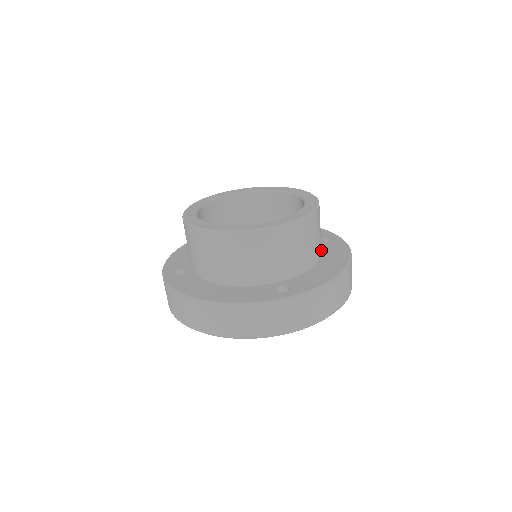
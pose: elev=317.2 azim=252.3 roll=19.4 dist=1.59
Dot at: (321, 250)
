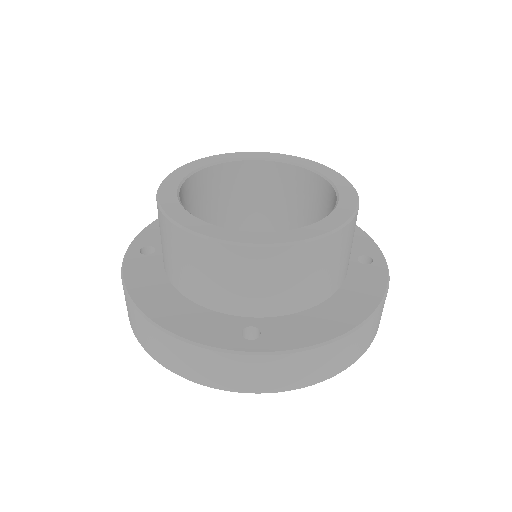
Dot at: (345, 277)
